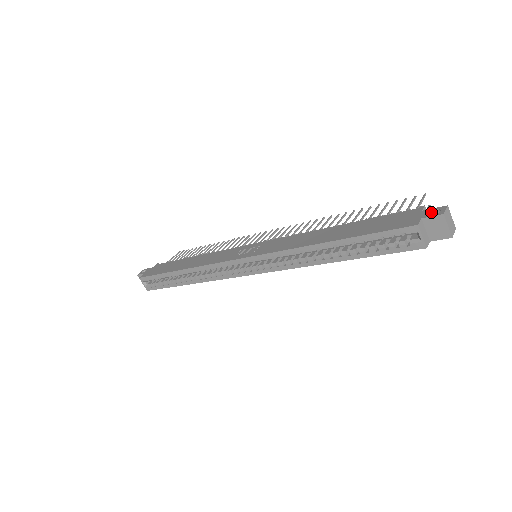
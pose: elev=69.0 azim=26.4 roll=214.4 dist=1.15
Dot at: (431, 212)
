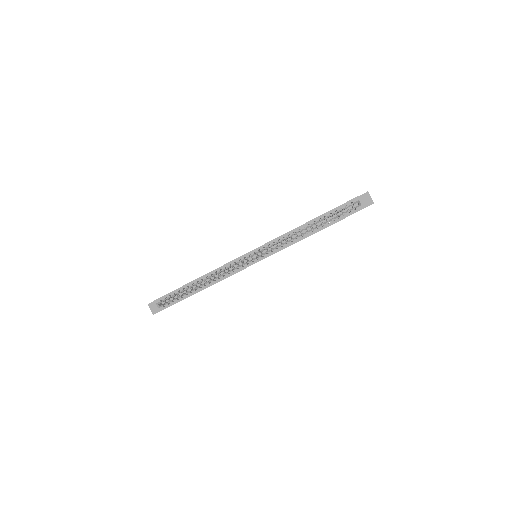
Dot at: (361, 195)
